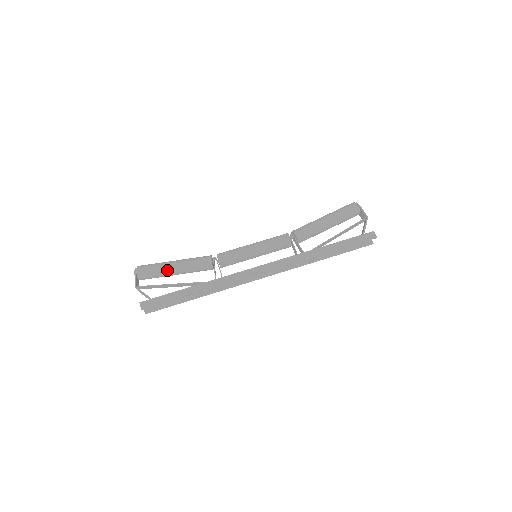
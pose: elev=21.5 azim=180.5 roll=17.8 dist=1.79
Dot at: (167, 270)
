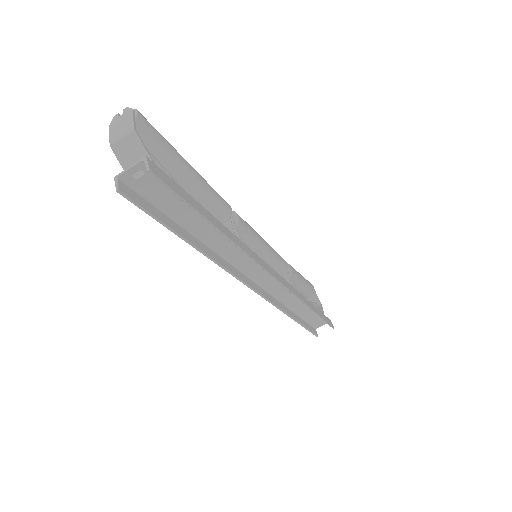
Dot at: (180, 161)
